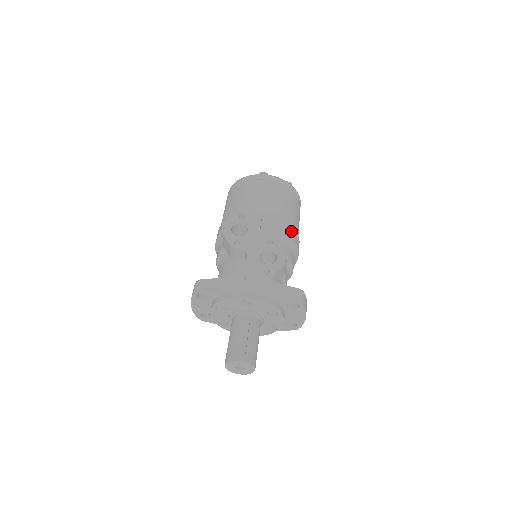
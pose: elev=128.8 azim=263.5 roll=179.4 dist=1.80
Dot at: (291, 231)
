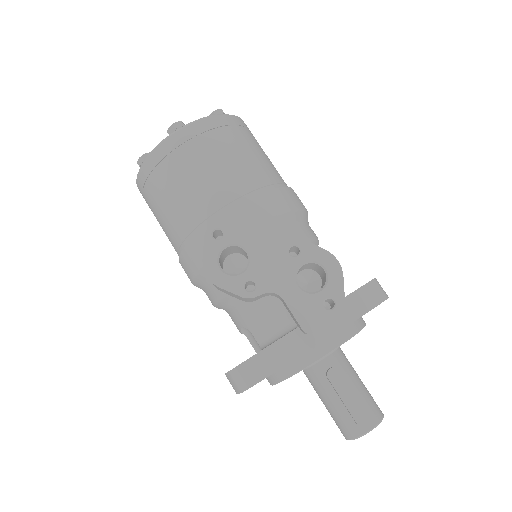
Dot at: (289, 196)
